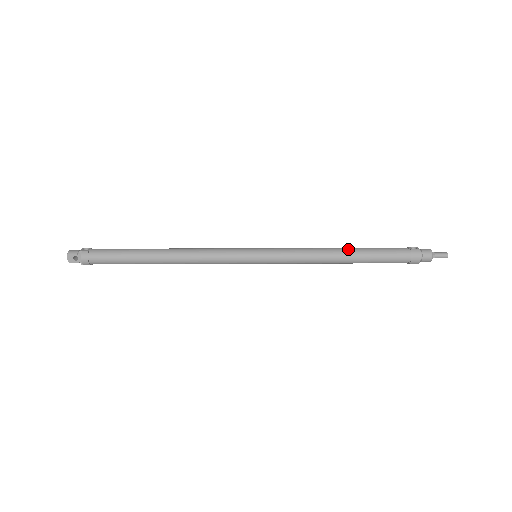
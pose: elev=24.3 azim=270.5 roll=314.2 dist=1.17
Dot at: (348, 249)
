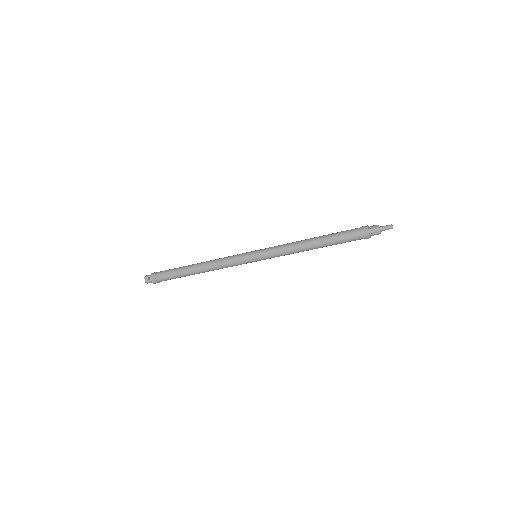
Dot at: (316, 237)
